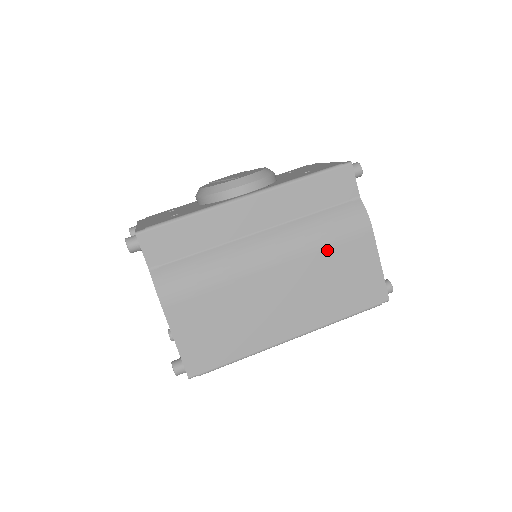
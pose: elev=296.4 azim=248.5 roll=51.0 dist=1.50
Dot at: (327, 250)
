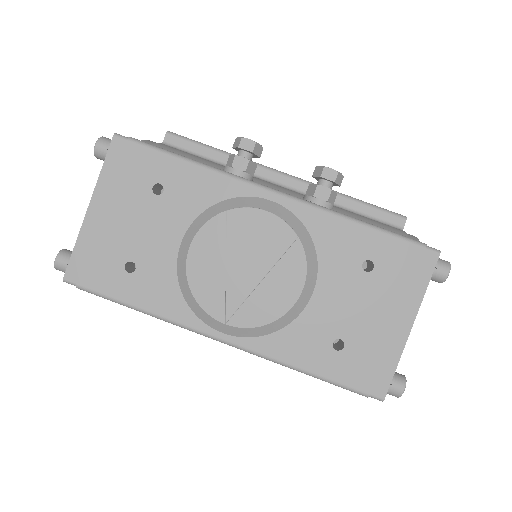
Dot at: occluded
